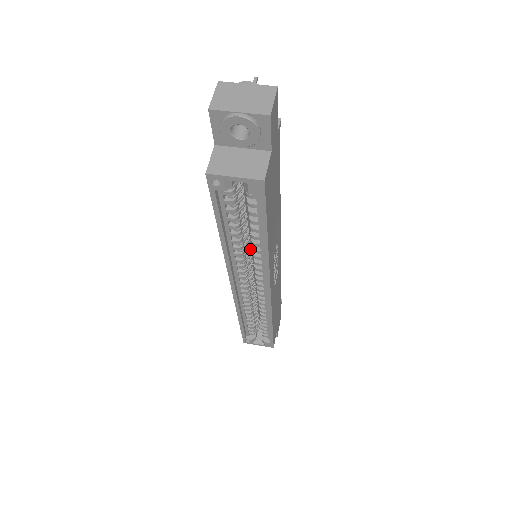
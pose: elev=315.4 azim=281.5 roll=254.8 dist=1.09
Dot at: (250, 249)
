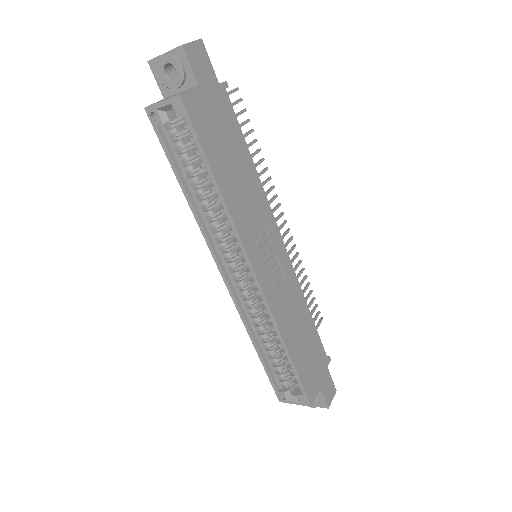
Dot at: occluded
